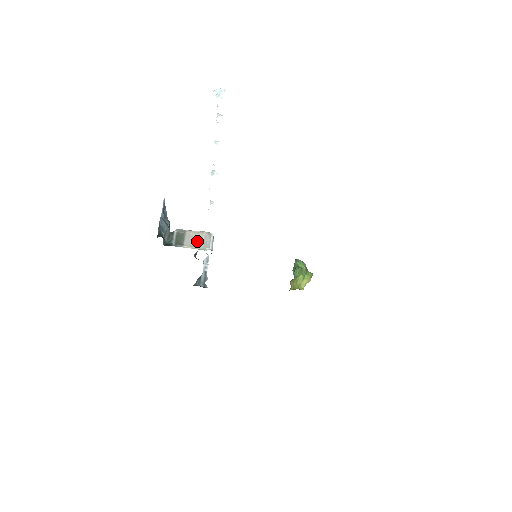
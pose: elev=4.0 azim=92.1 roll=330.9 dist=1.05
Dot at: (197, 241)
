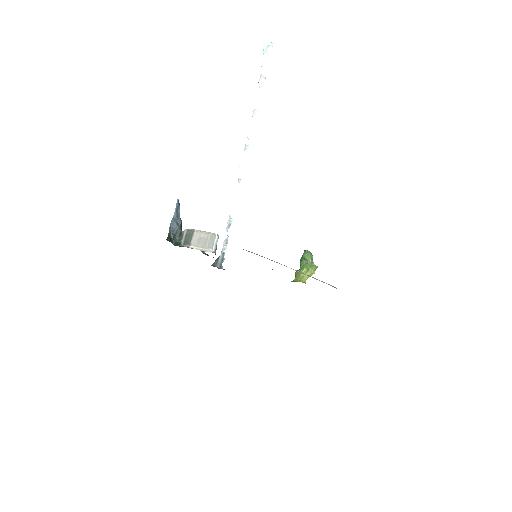
Dot at: (203, 241)
